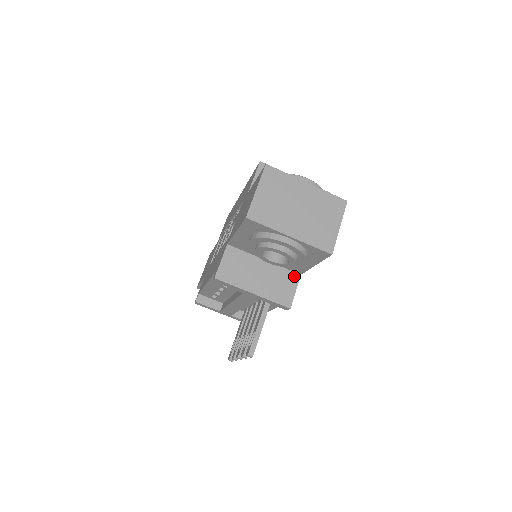
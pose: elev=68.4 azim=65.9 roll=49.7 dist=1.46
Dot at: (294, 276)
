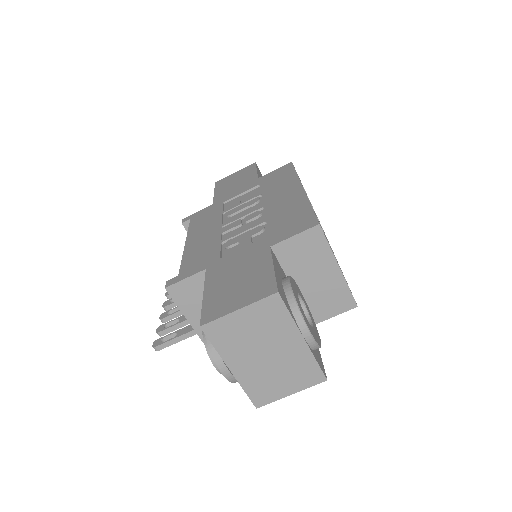
Dot at: occluded
